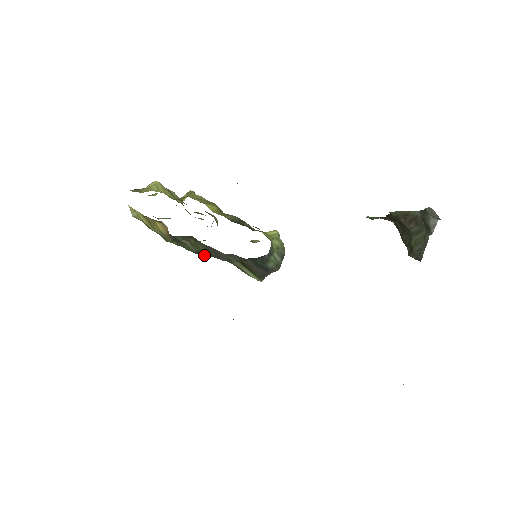
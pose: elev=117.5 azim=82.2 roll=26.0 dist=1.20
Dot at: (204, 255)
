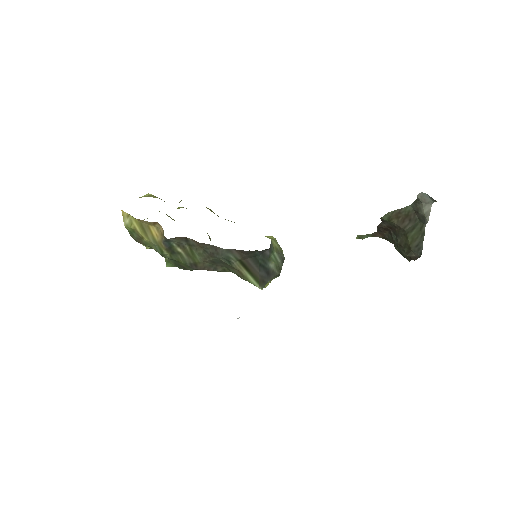
Dot at: (199, 269)
